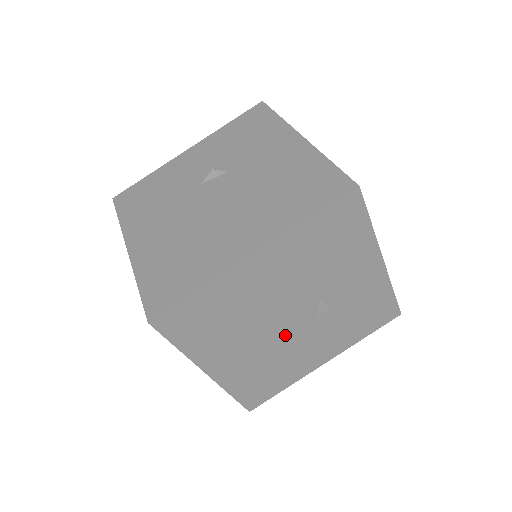
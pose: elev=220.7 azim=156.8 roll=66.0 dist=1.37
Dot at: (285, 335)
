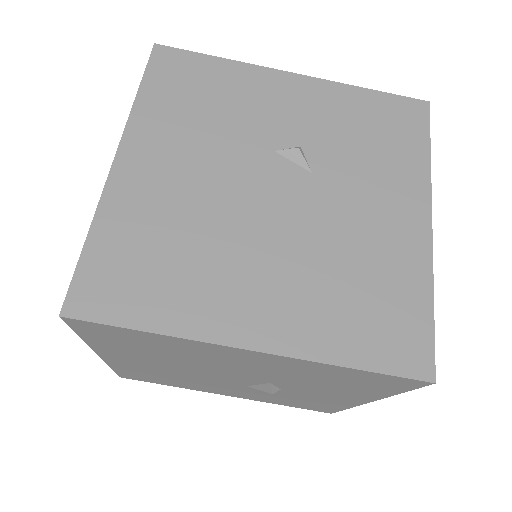
Dot at: (296, 220)
